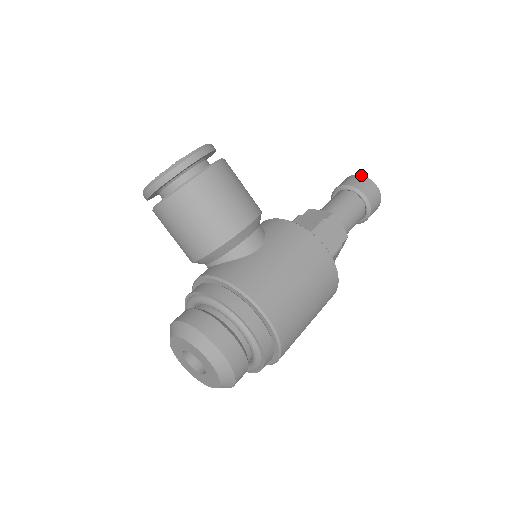
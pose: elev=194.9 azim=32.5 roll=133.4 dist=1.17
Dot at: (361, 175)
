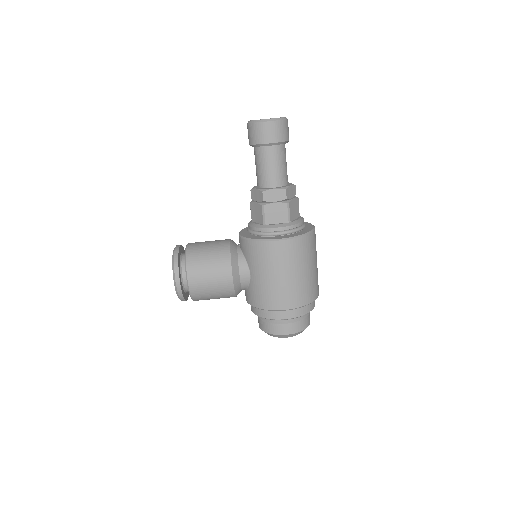
Dot at: (251, 124)
